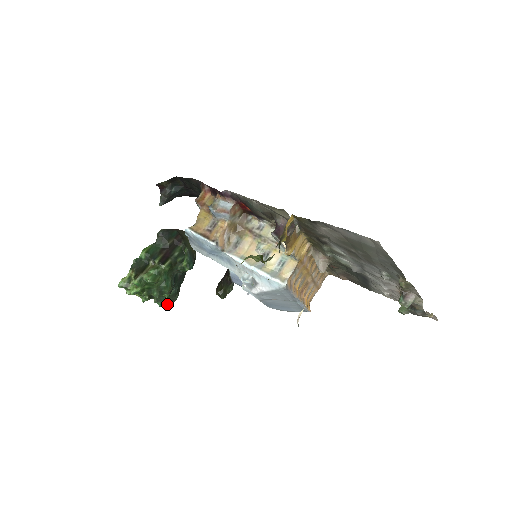
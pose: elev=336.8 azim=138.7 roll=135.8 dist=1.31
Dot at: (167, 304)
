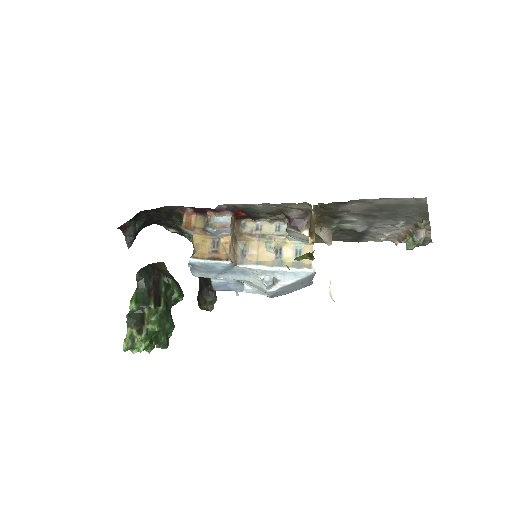
Dot at: (167, 343)
